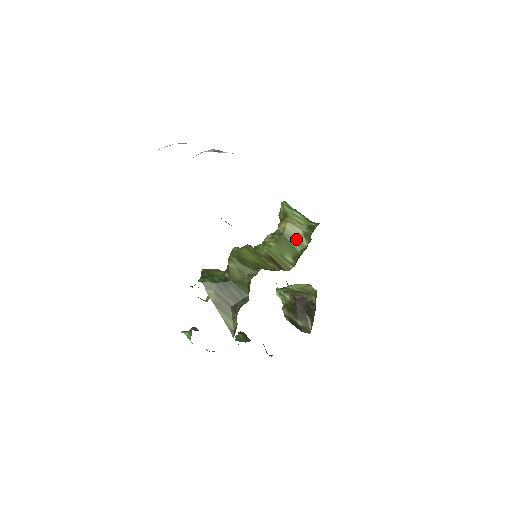
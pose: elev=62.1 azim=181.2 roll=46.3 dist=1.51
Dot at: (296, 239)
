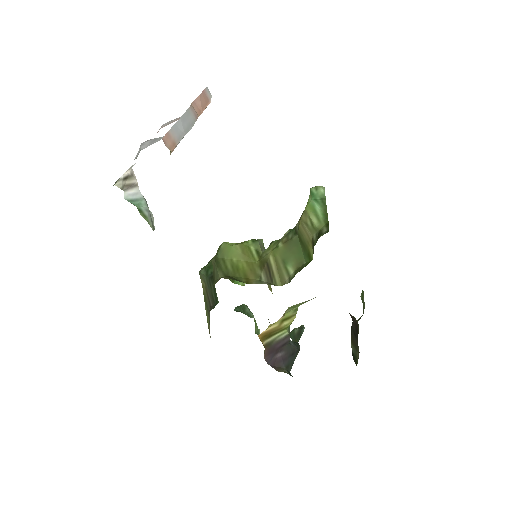
Dot at: (306, 245)
